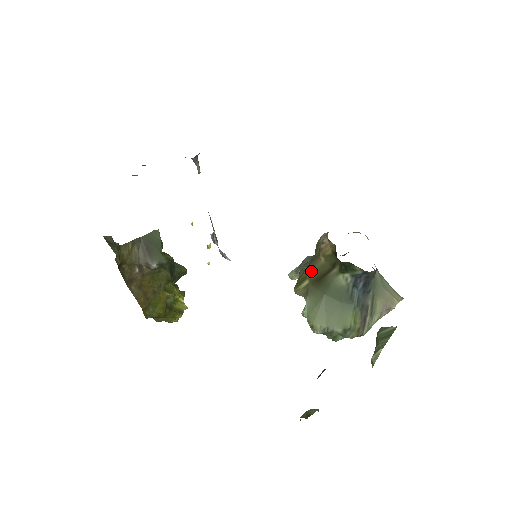
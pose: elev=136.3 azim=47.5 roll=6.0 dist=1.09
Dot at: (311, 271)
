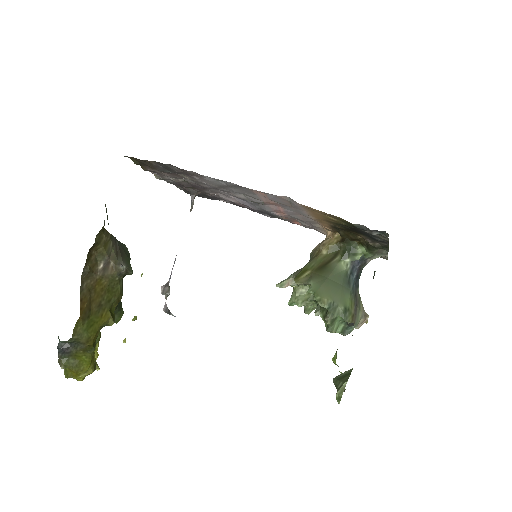
Dot at: (312, 264)
